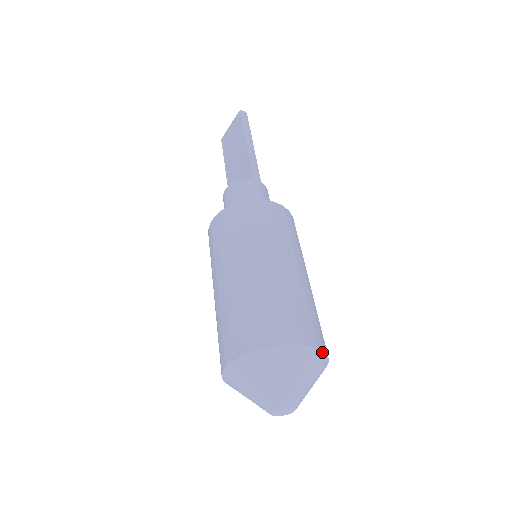
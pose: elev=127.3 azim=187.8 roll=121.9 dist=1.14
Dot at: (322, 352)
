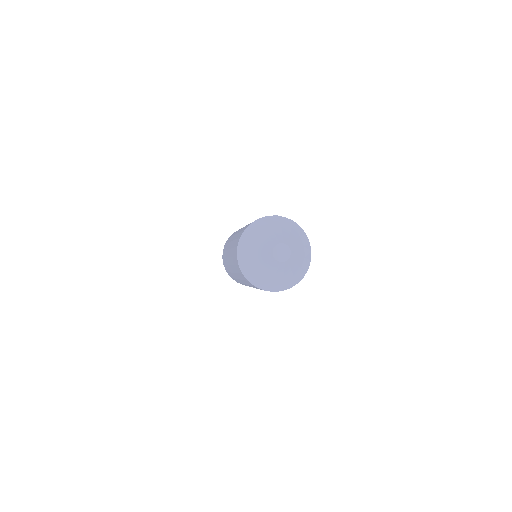
Dot at: (304, 232)
